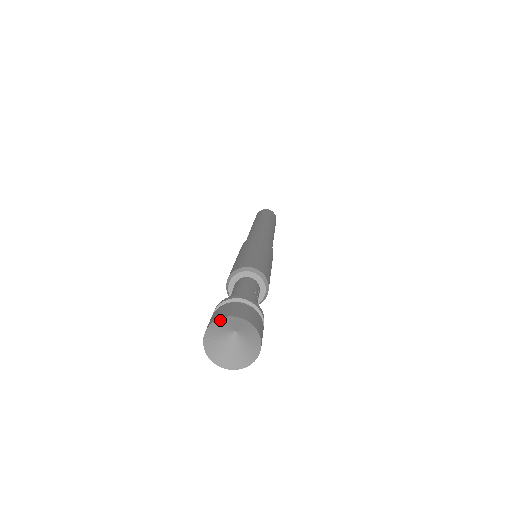
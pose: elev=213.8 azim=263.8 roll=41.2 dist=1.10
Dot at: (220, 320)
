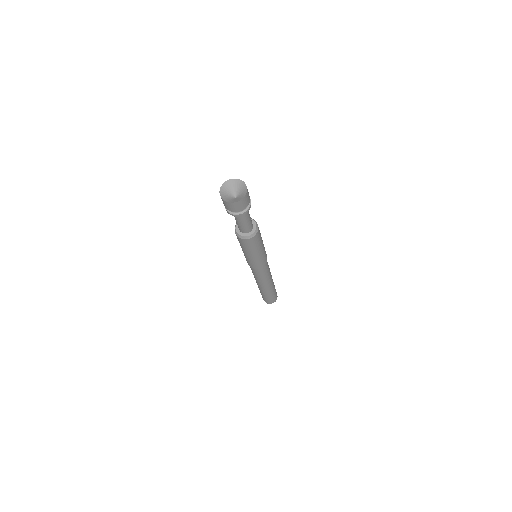
Dot at: (228, 183)
